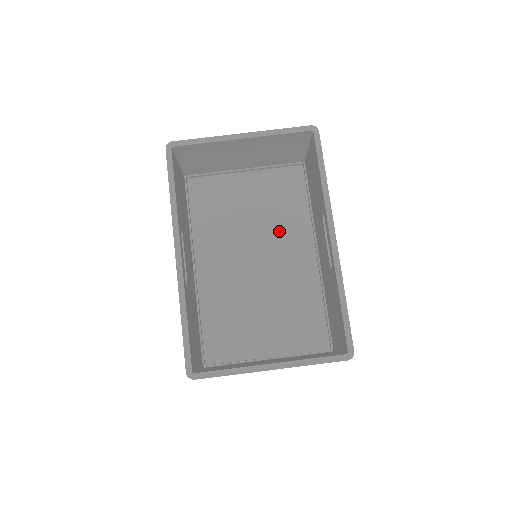
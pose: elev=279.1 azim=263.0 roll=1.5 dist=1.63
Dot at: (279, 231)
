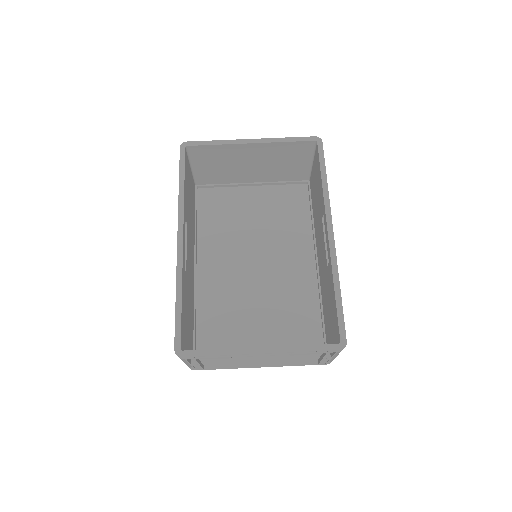
Dot at: (281, 240)
